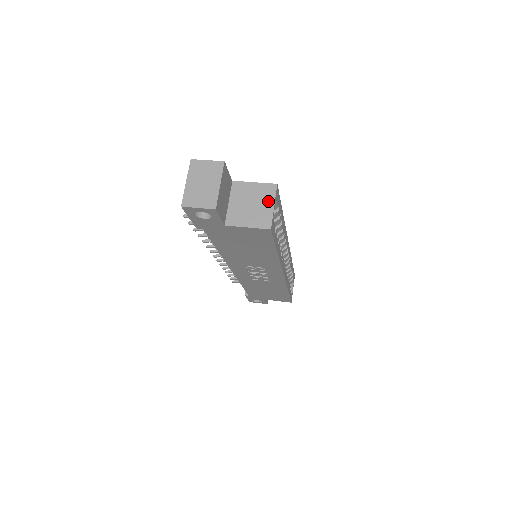
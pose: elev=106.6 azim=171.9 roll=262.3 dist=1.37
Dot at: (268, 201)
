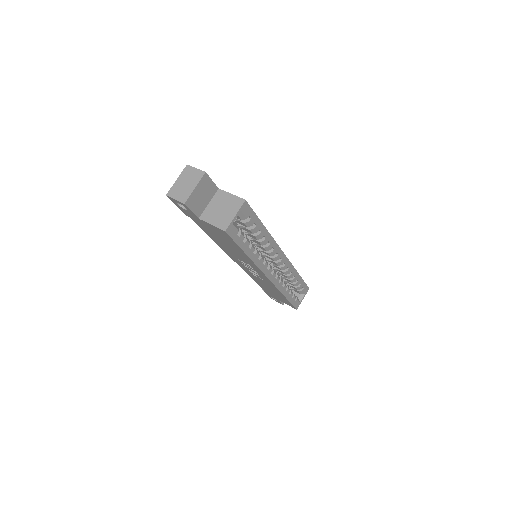
Dot at: (233, 210)
